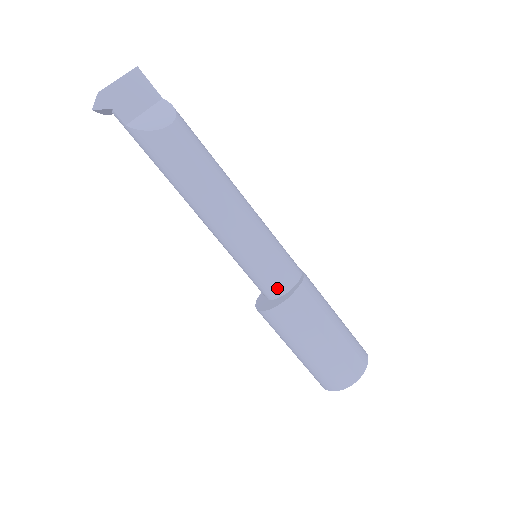
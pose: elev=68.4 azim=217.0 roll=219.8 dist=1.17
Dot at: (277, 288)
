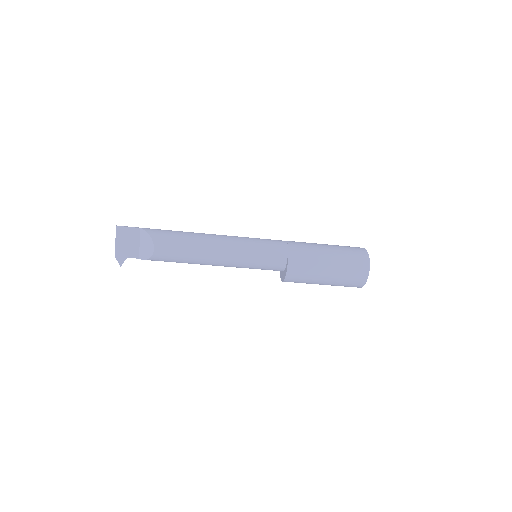
Dot at: (278, 269)
